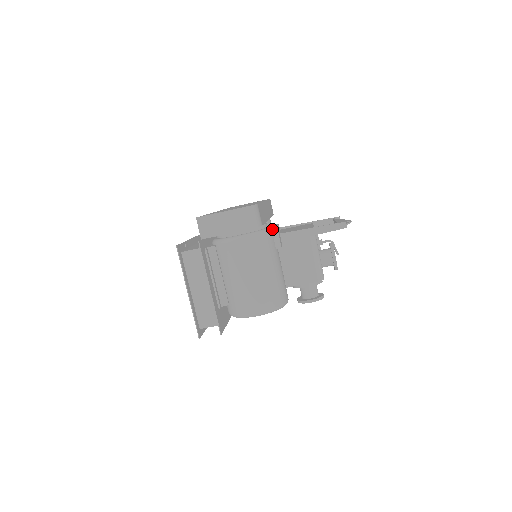
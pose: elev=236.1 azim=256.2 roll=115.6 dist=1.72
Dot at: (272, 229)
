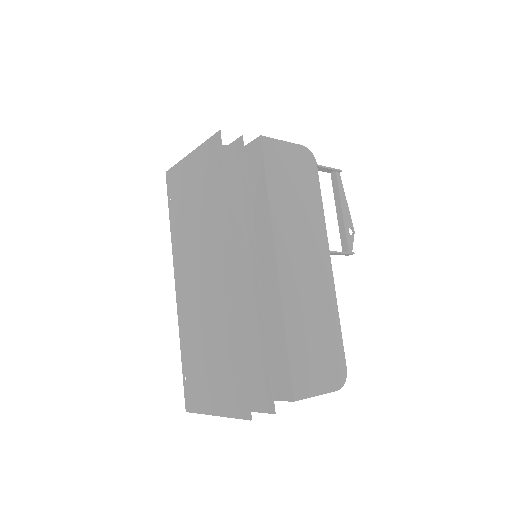
Dot at: occluded
